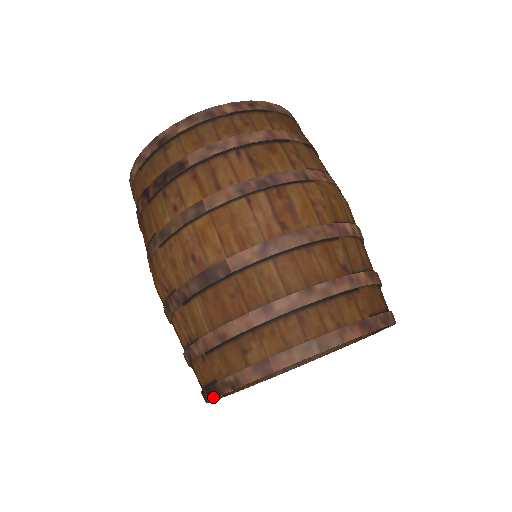
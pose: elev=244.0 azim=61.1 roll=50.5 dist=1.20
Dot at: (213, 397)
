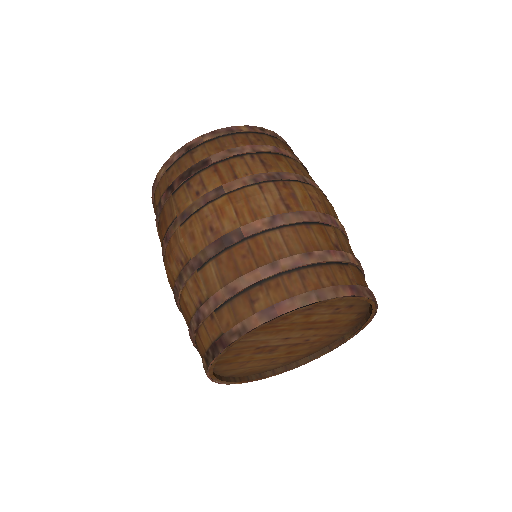
Dot at: (218, 352)
